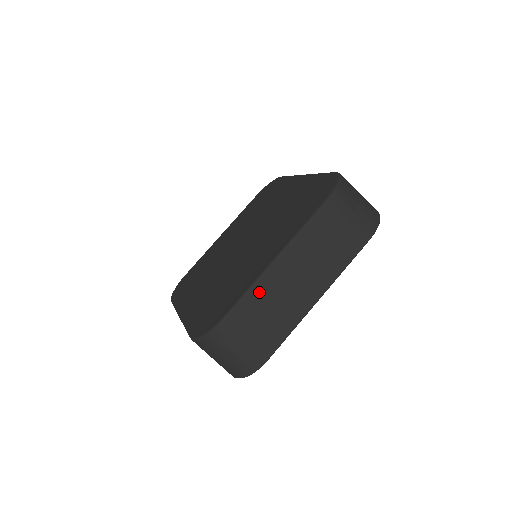
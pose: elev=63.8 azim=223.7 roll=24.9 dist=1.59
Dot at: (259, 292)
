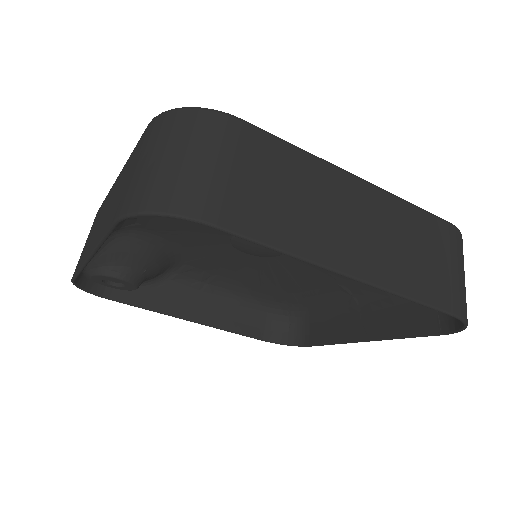
Dot at: (307, 165)
